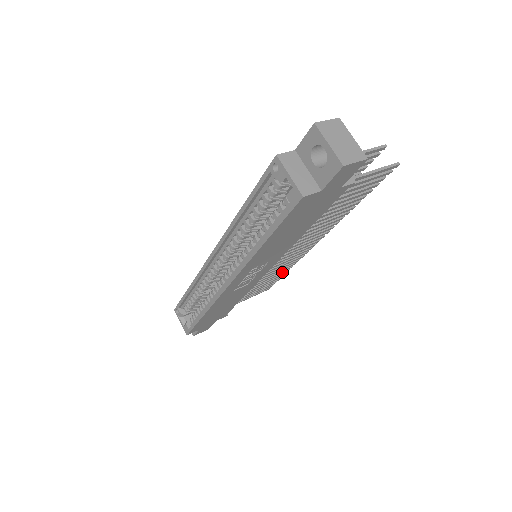
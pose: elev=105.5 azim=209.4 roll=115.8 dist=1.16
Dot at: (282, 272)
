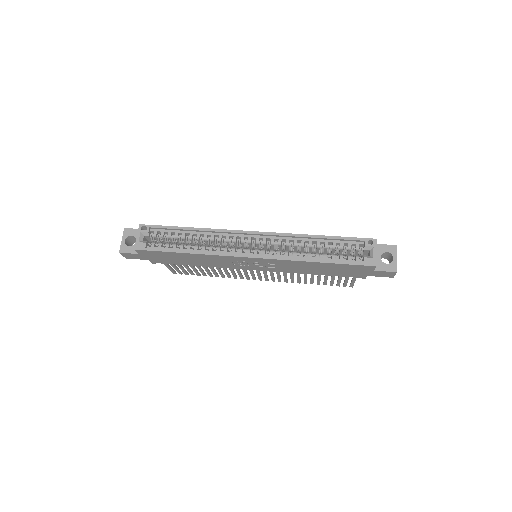
Dot at: (211, 274)
